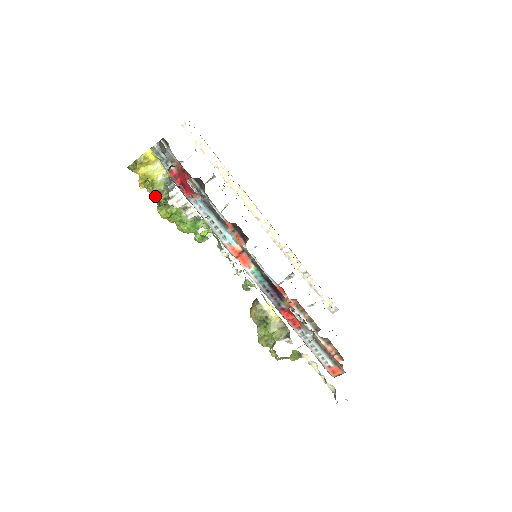
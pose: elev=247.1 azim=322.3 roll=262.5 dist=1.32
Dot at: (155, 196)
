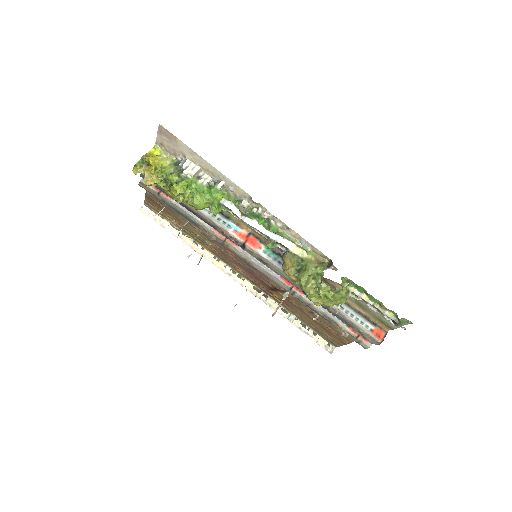
Dot at: (167, 177)
